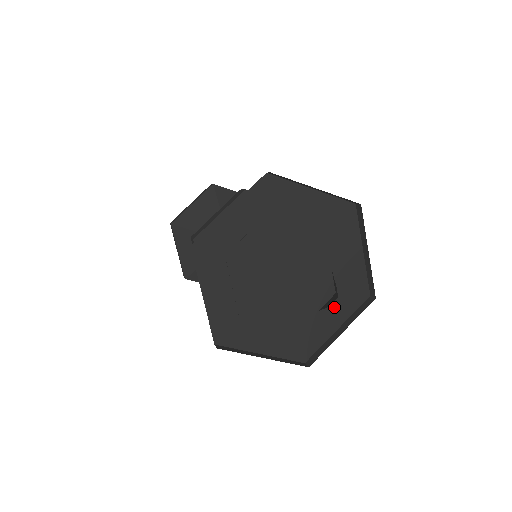
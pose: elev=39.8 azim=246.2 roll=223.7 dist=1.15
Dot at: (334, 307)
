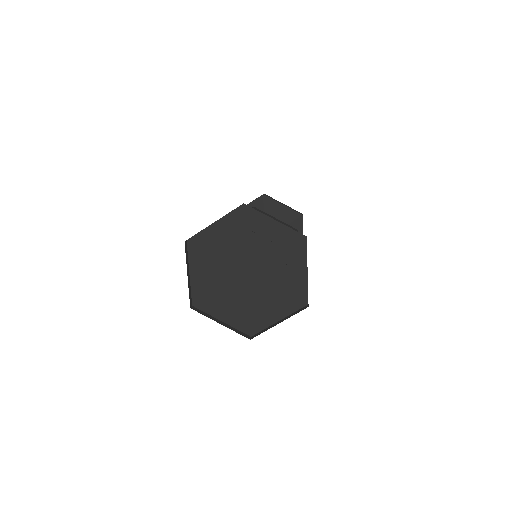
Dot at: (279, 305)
